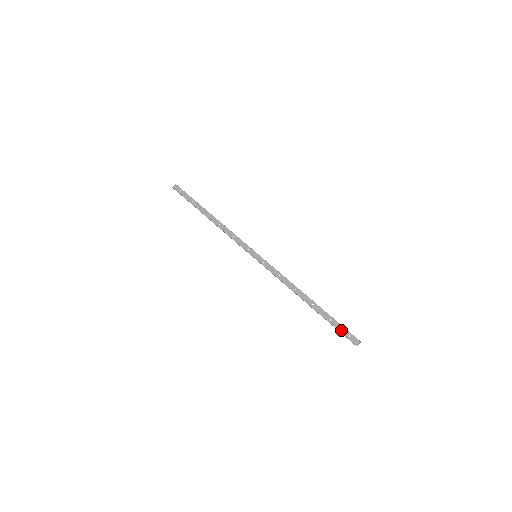
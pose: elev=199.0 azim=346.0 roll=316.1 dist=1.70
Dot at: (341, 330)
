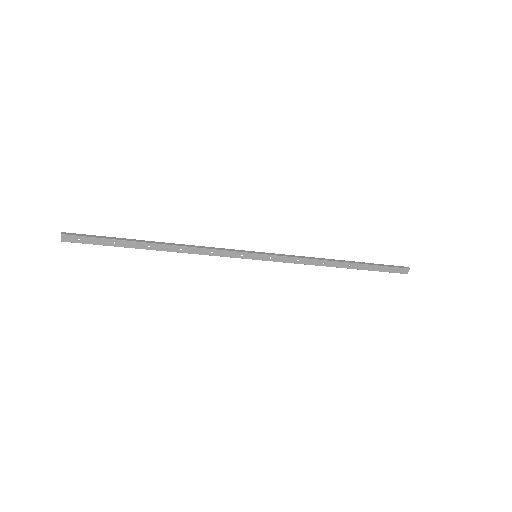
Dot at: (388, 271)
